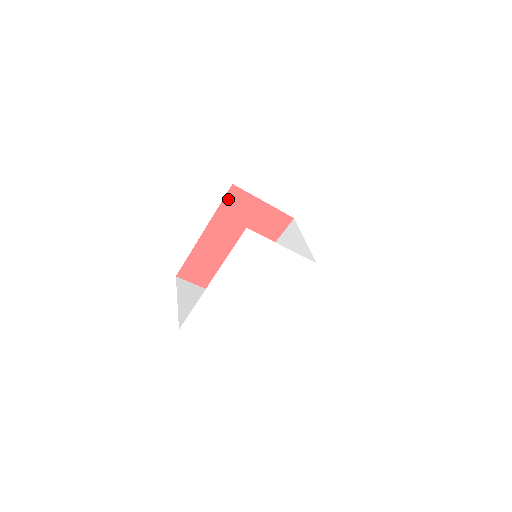
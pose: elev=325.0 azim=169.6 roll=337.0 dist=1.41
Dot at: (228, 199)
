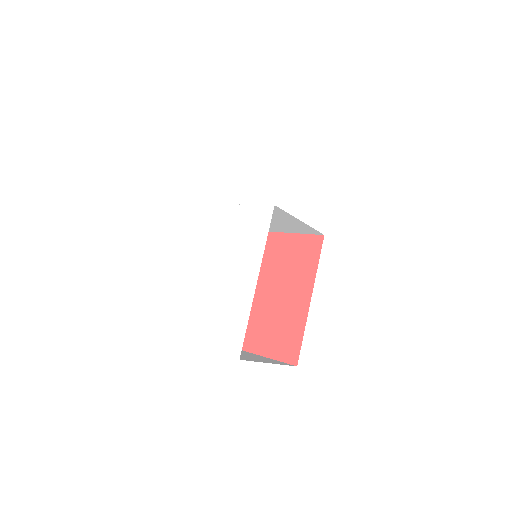
Dot at: occluded
